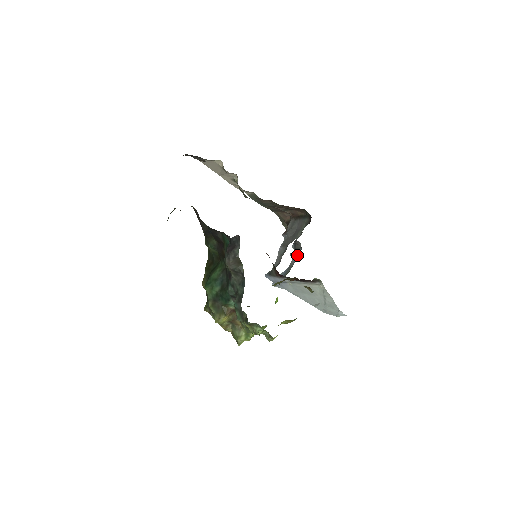
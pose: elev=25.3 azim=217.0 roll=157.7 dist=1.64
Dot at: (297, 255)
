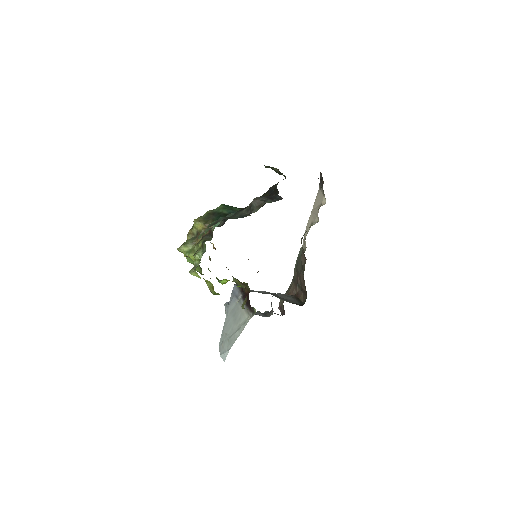
Dot at: (261, 315)
